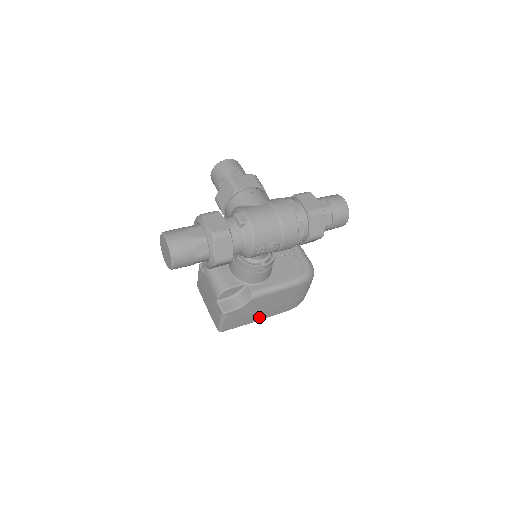
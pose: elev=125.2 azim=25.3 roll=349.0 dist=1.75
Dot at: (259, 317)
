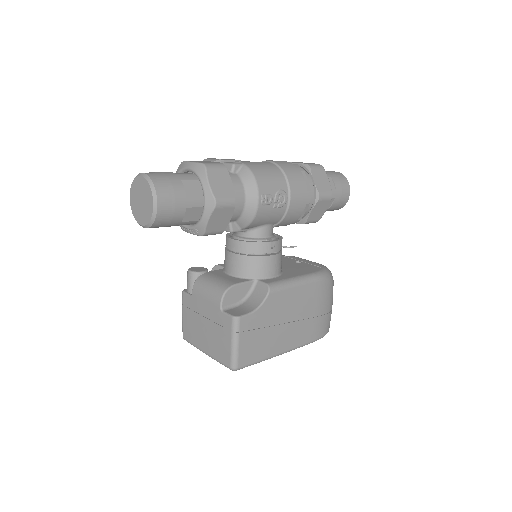
Dot at: (283, 343)
